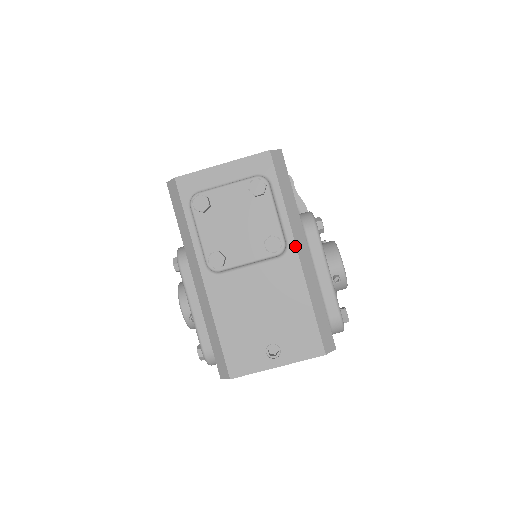
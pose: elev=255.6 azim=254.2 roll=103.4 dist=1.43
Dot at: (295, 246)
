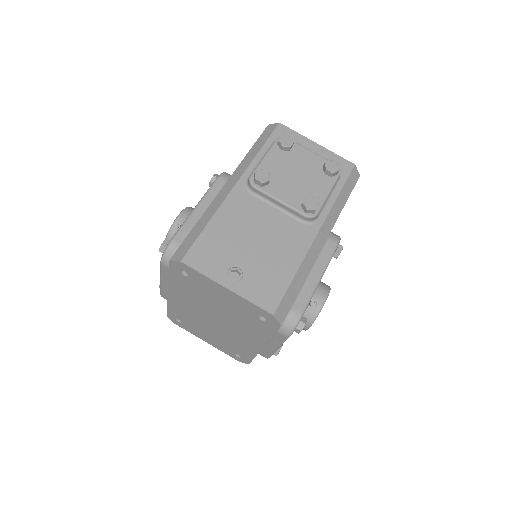
Dot at: (321, 226)
